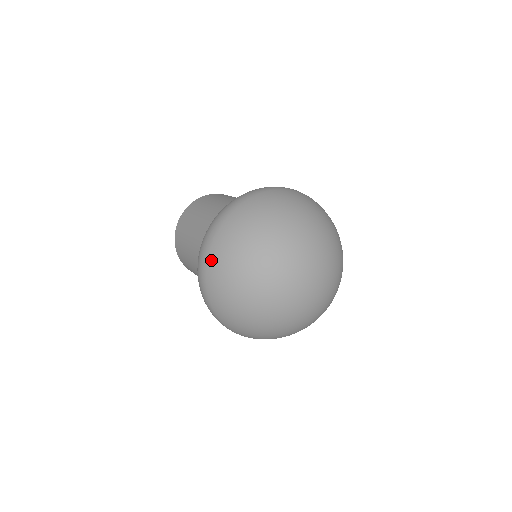
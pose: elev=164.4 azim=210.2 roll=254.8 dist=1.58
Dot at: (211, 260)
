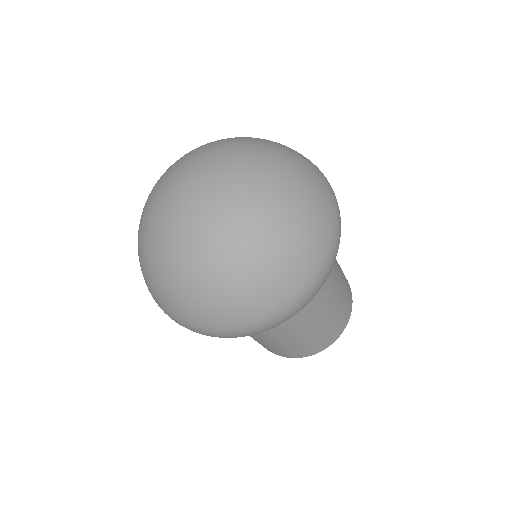
Dot at: occluded
